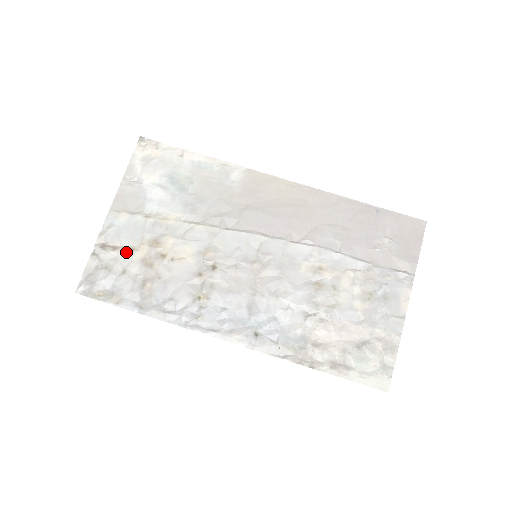
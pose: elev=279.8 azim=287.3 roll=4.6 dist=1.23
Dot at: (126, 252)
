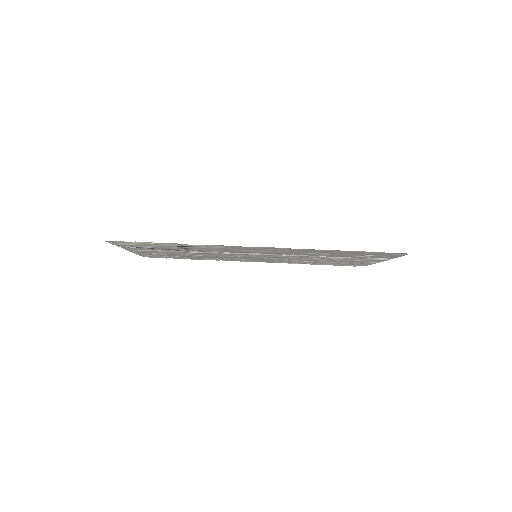
Dot at: occluded
